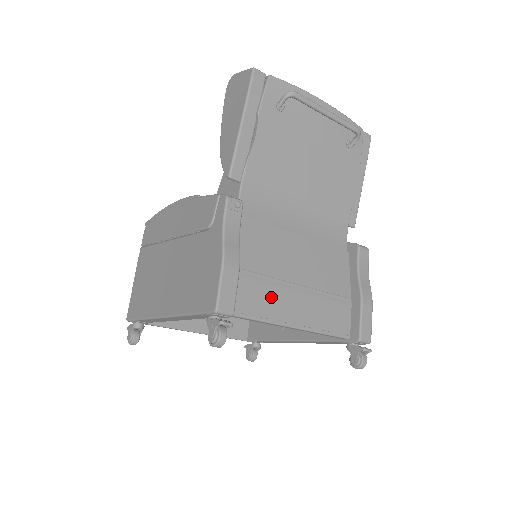
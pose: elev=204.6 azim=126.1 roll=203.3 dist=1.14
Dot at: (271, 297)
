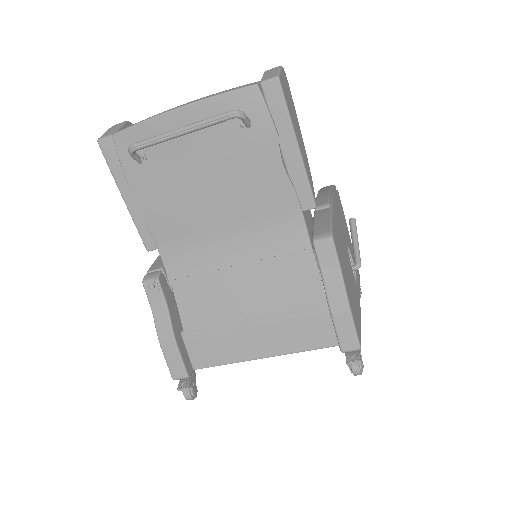
Dot at: (226, 342)
